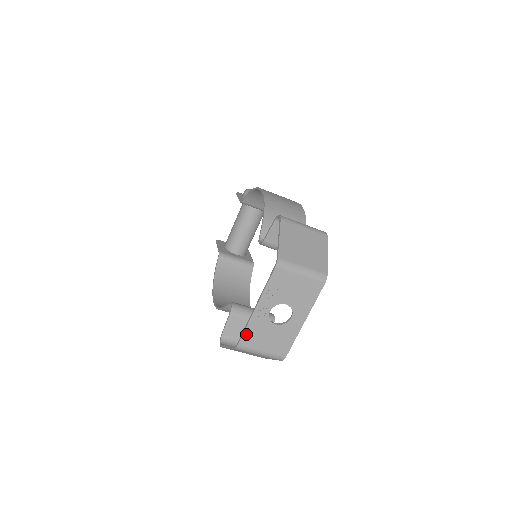
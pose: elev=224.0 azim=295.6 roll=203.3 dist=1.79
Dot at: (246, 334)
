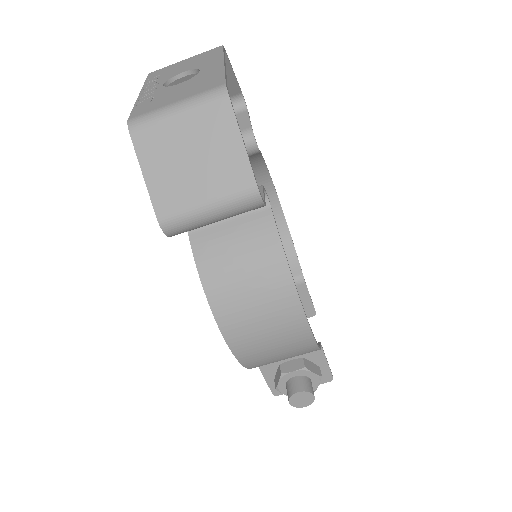
Dot at: (137, 109)
